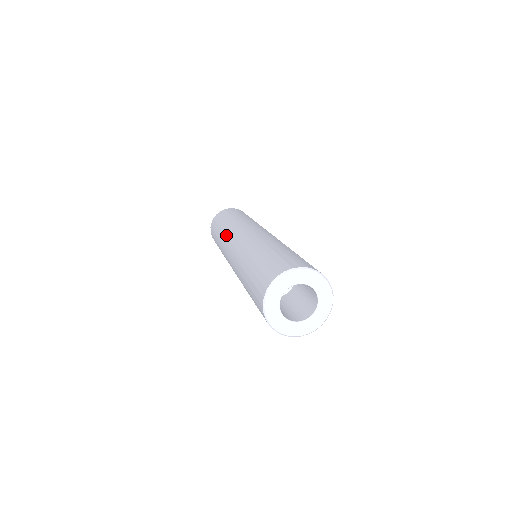
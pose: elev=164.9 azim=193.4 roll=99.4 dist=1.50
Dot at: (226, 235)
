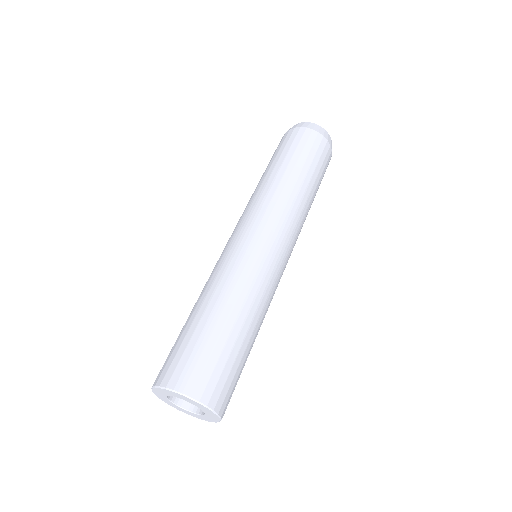
Dot at: (245, 208)
